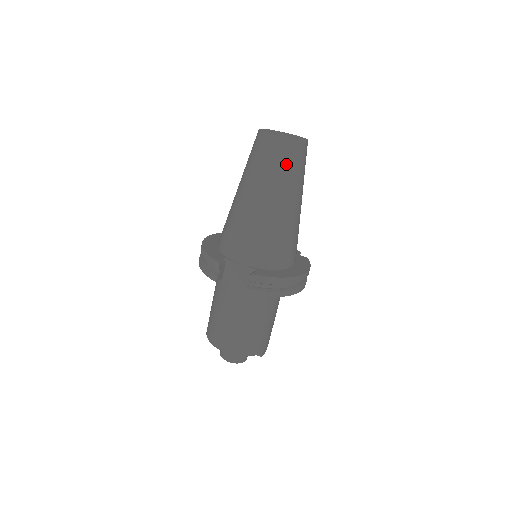
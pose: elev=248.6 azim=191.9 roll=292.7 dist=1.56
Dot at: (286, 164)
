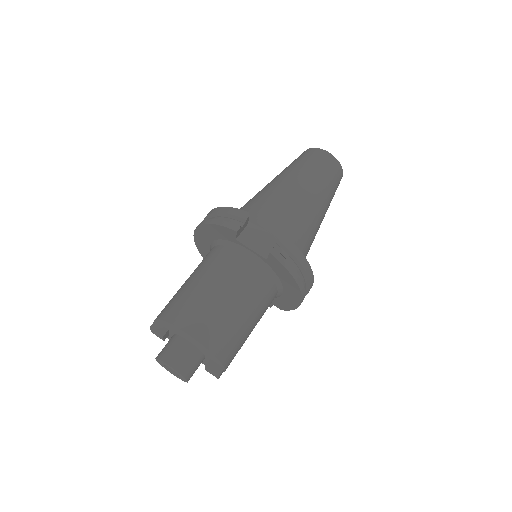
Dot at: (331, 176)
